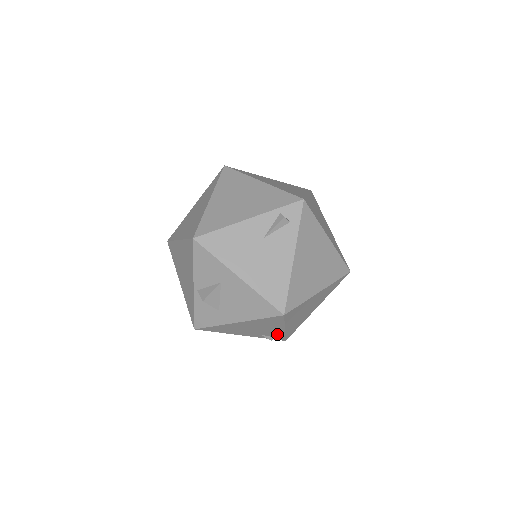
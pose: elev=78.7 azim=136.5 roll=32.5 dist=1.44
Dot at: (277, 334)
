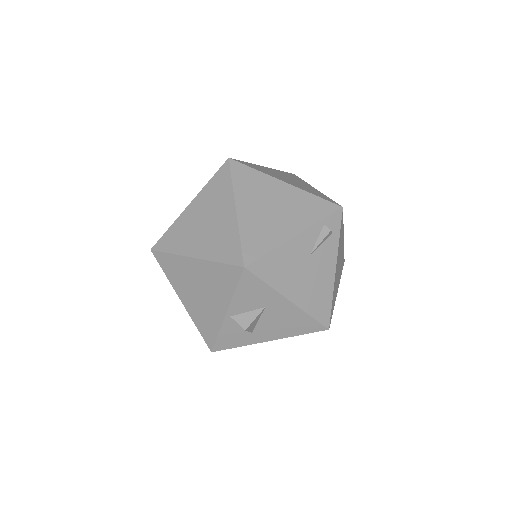
Dot at: occluded
